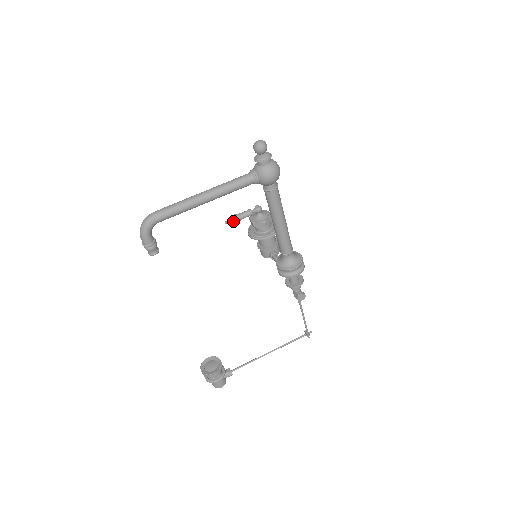
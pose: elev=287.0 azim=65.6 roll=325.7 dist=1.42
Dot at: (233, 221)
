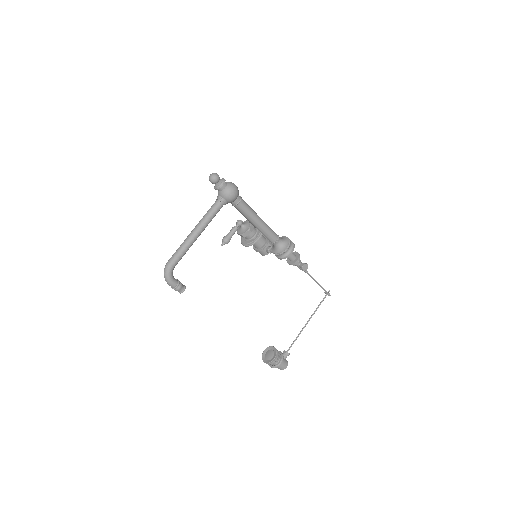
Dot at: (226, 241)
